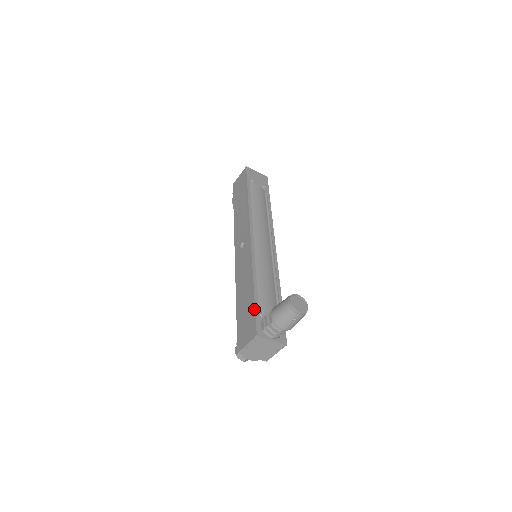
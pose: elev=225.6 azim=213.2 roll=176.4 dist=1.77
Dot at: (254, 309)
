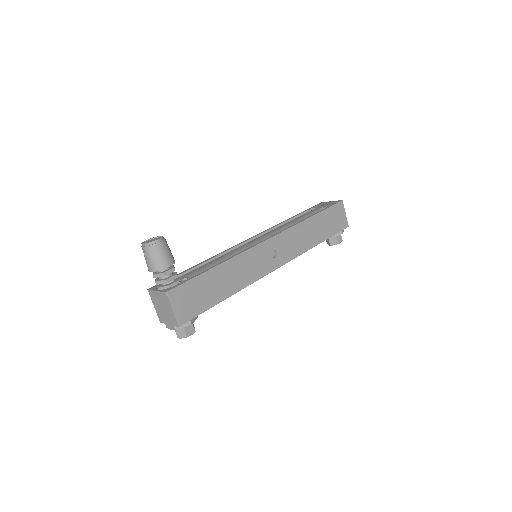
Dot at: occluded
